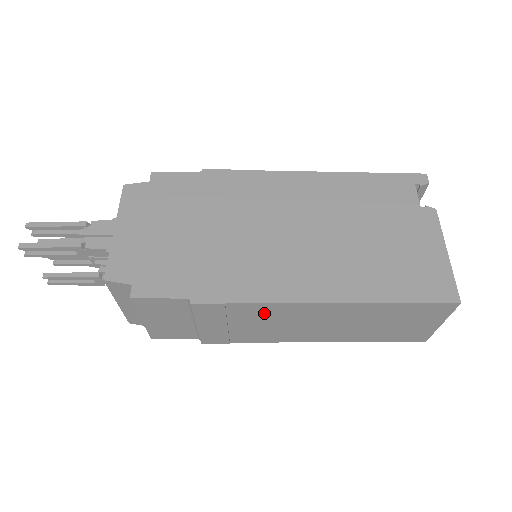
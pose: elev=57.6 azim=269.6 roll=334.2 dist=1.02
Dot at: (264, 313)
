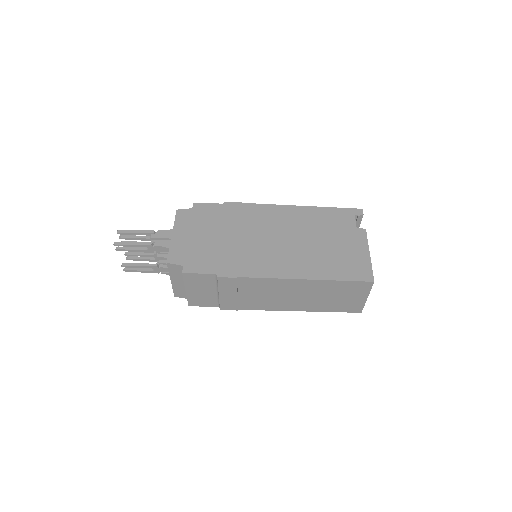
Dot at: (260, 286)
